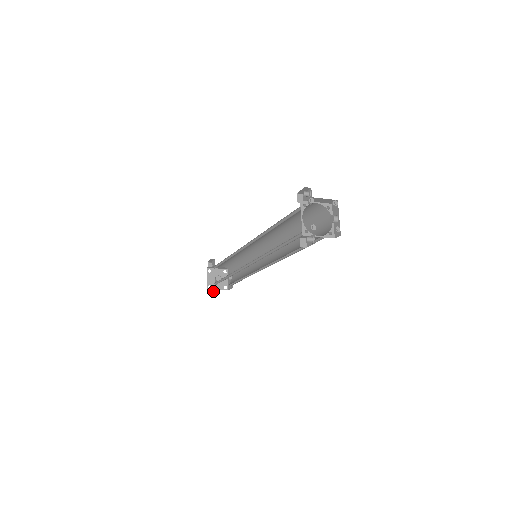
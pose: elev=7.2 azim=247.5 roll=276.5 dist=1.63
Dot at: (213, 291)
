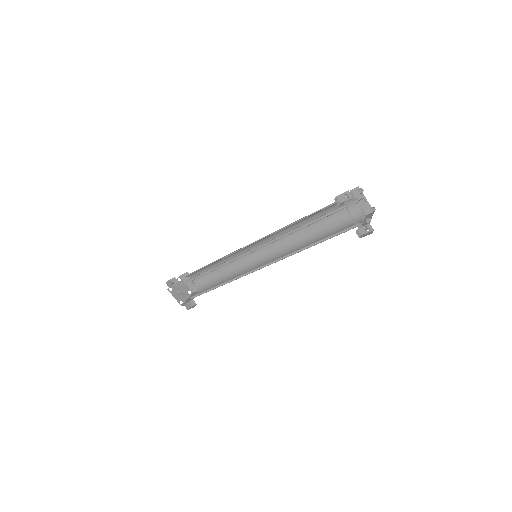
Dot at: (191, 304)
